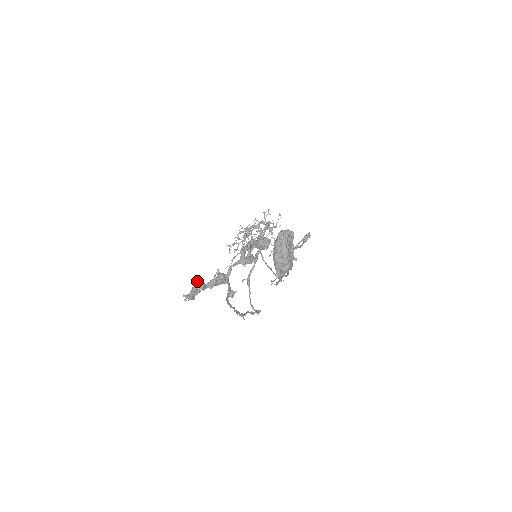
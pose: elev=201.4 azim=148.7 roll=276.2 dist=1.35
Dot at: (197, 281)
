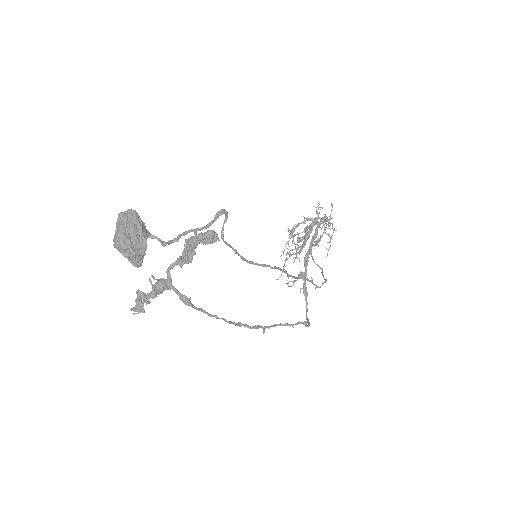
Dot at: (137, 291)
